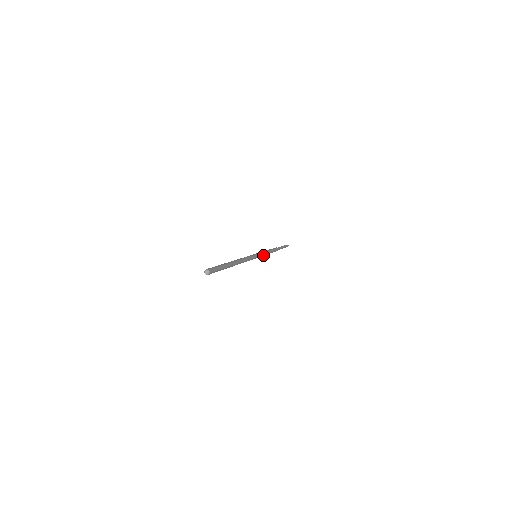
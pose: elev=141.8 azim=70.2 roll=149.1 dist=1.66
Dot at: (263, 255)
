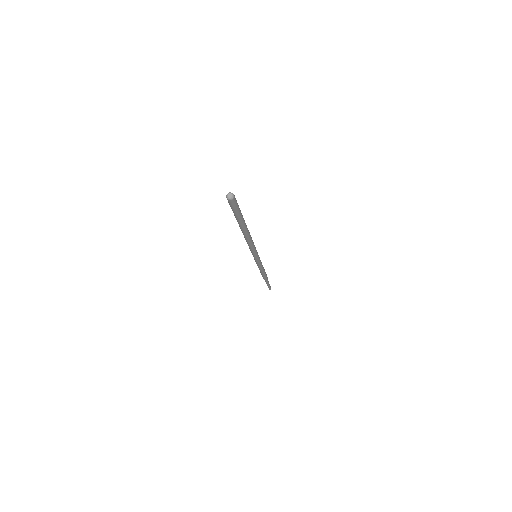
Dot at: (259, 264)
